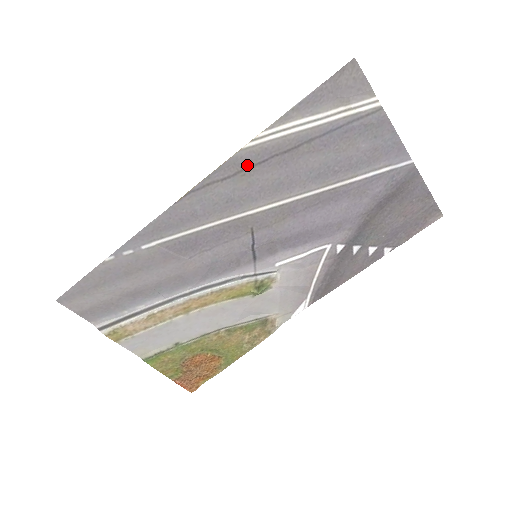
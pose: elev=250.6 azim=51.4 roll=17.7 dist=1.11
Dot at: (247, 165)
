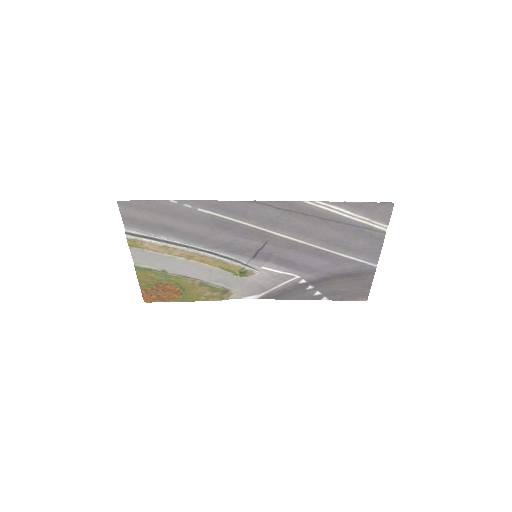
Dot at: (296, 210)
